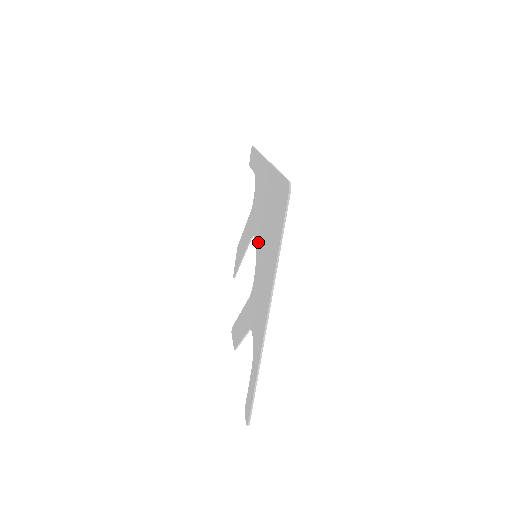
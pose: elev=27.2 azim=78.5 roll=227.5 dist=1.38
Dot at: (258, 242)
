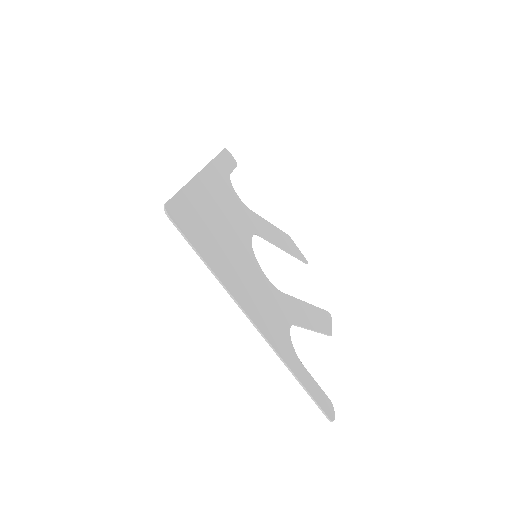
Dot at: (244, 245)
